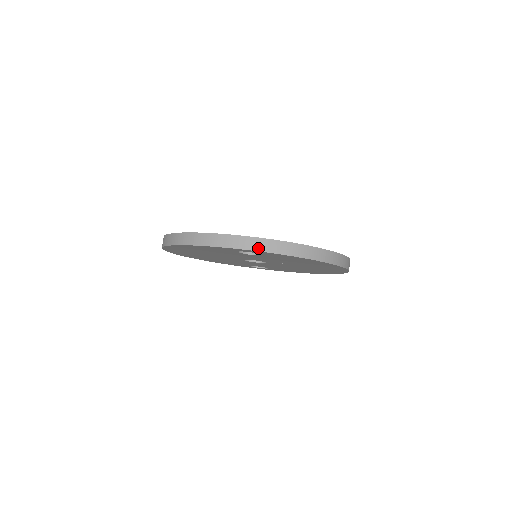
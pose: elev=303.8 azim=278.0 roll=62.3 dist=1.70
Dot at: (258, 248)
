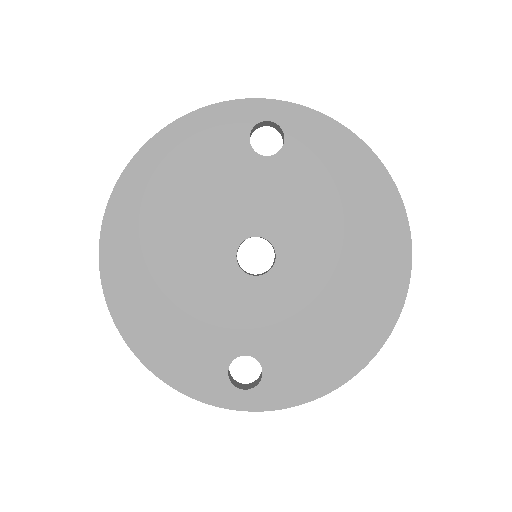
Dot at: occluded
